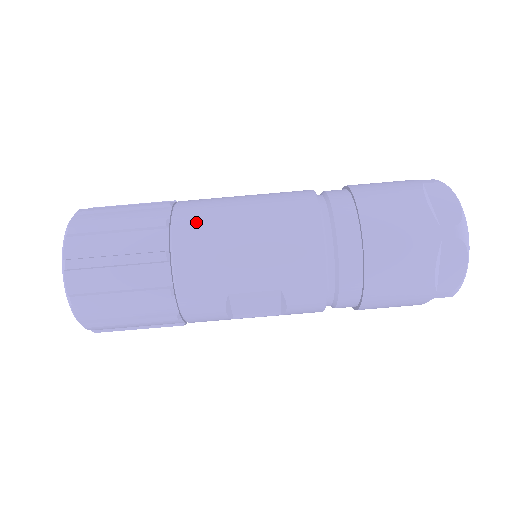
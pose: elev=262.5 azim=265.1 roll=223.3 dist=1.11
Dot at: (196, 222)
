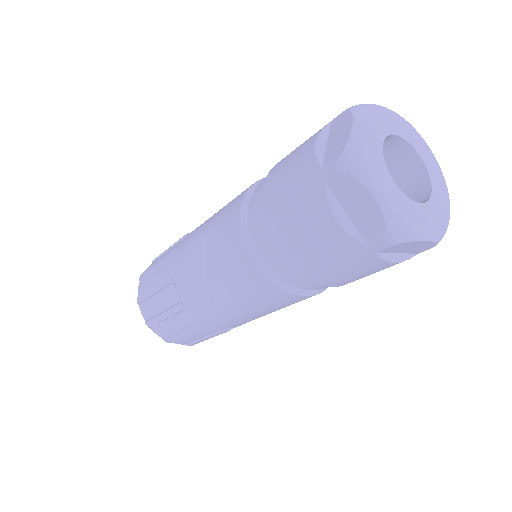
Dot at: occluded
